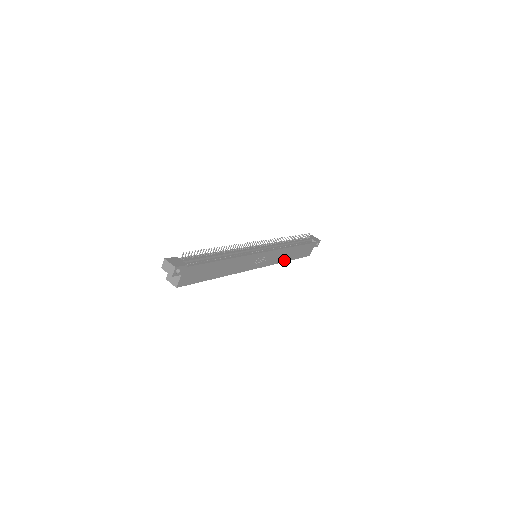
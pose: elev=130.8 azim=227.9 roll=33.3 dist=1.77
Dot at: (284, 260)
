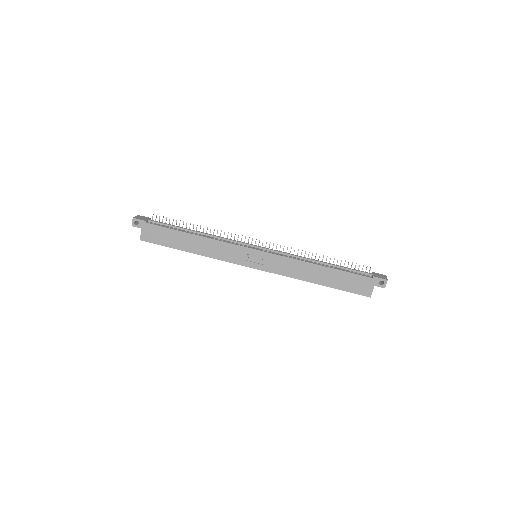
Dot at: (306, 279)
